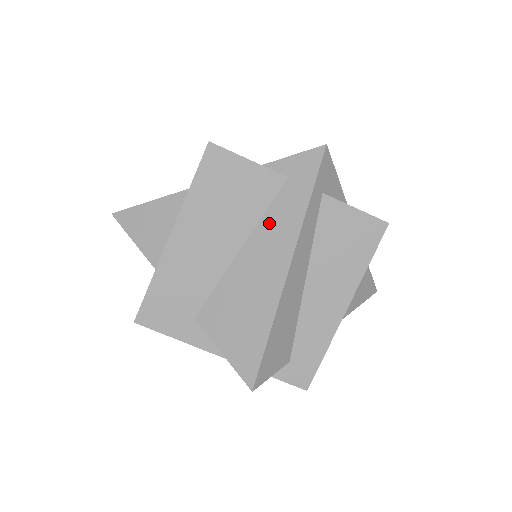
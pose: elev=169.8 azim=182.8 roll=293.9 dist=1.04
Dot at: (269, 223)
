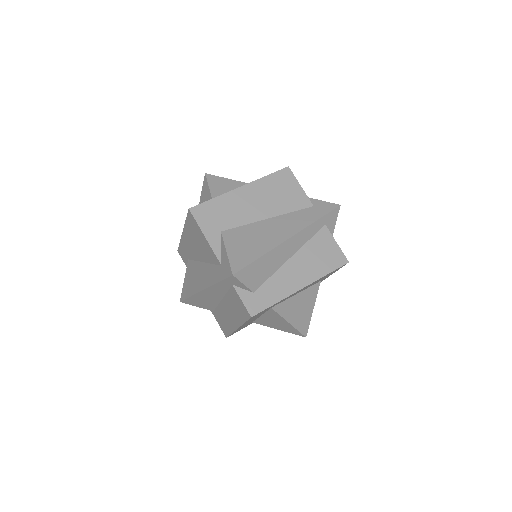
Dot at: (292, 216)
